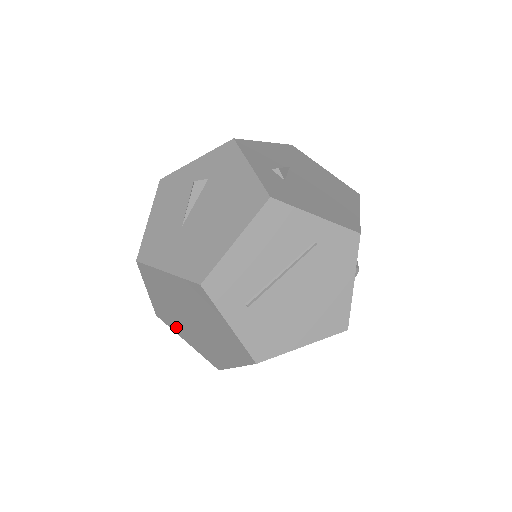
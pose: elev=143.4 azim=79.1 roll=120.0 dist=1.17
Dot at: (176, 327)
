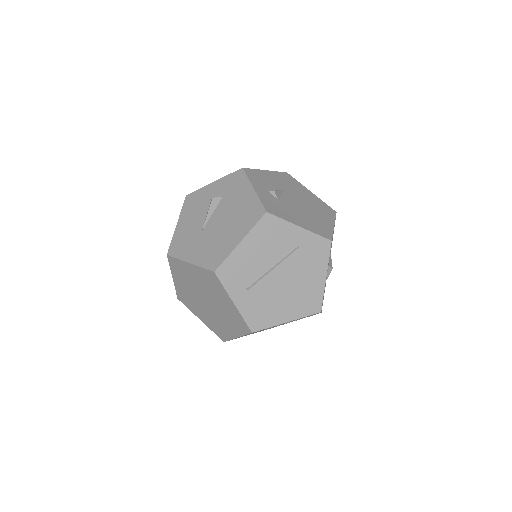
Dot at: (193, 307)
